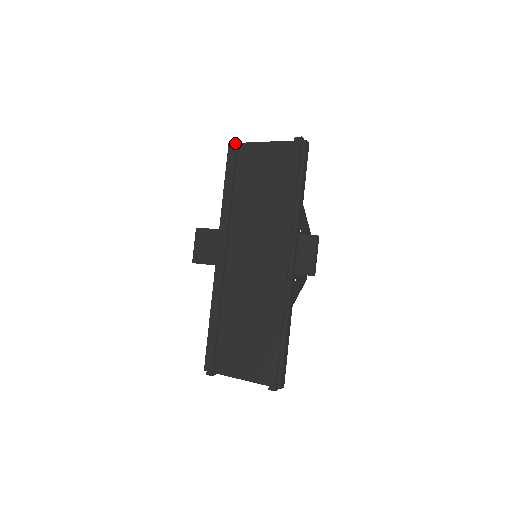
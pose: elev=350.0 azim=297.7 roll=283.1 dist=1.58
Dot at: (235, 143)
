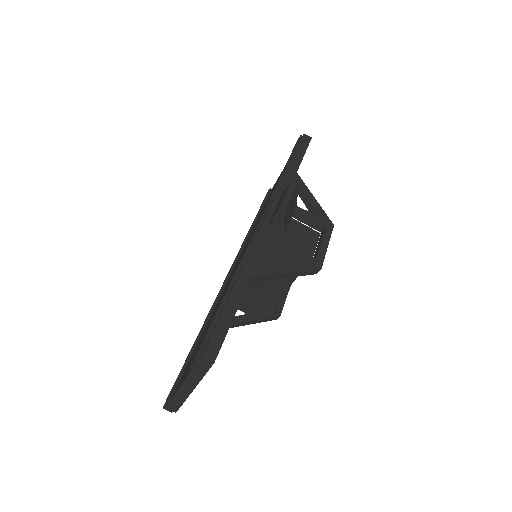
Dot at: (268, 192)
